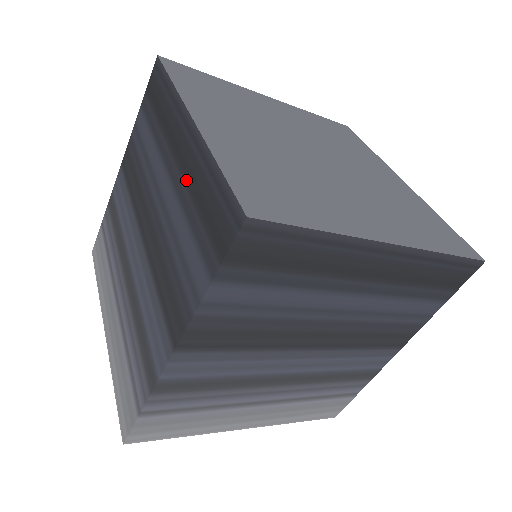
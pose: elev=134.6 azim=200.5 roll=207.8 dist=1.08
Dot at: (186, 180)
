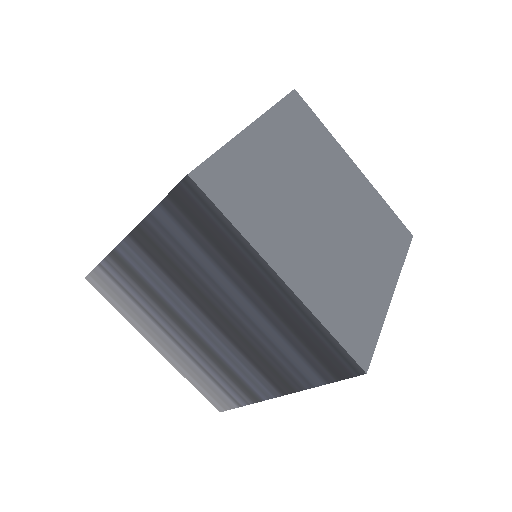
Dot at: occluded
